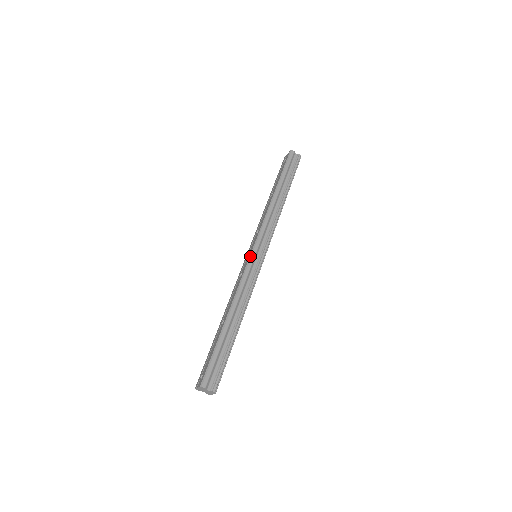
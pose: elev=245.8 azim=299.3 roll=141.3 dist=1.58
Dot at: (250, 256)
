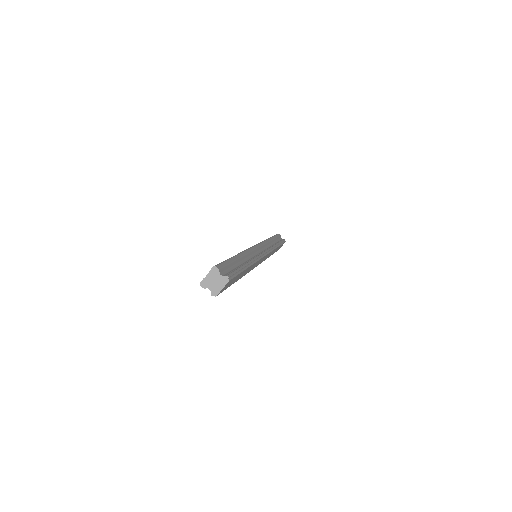
Dot at: (254, 245)
